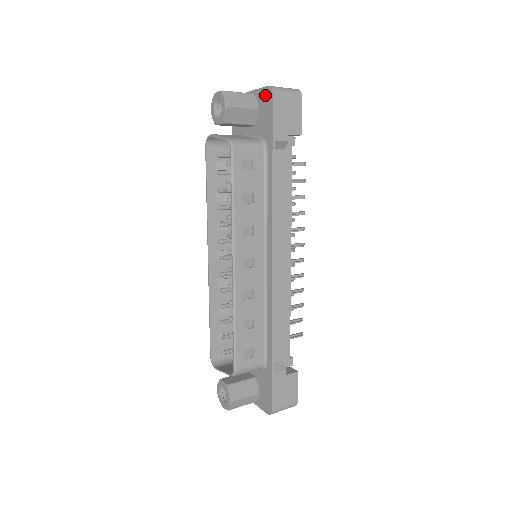
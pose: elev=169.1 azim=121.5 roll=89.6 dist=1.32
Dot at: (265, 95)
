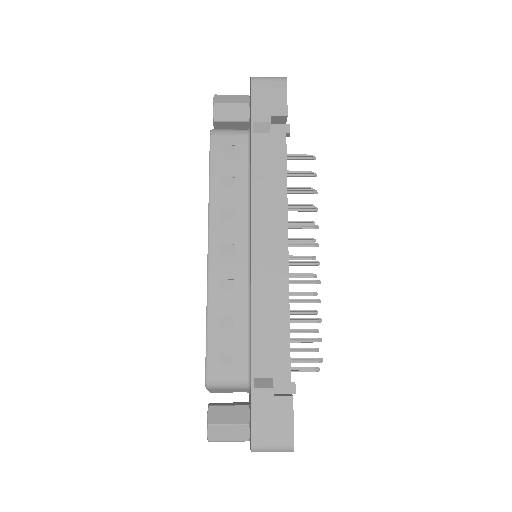
Dot at: occluded
